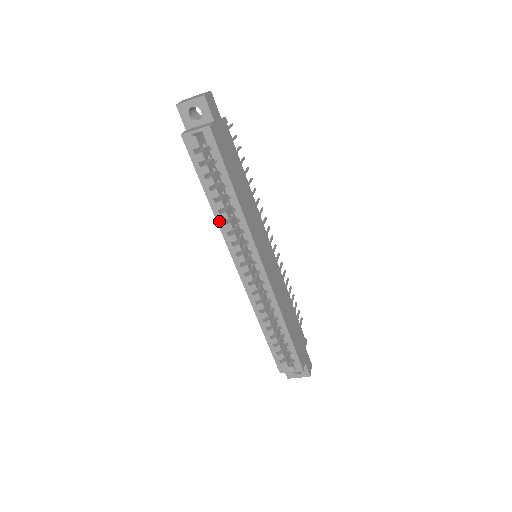
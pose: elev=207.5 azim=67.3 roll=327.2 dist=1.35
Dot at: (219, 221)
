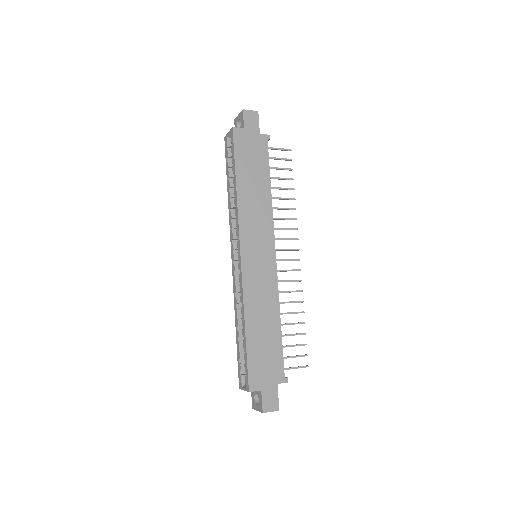
Dot at: (229, 208)
